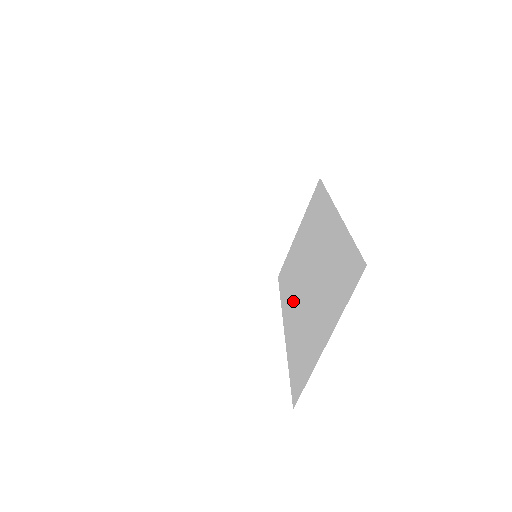
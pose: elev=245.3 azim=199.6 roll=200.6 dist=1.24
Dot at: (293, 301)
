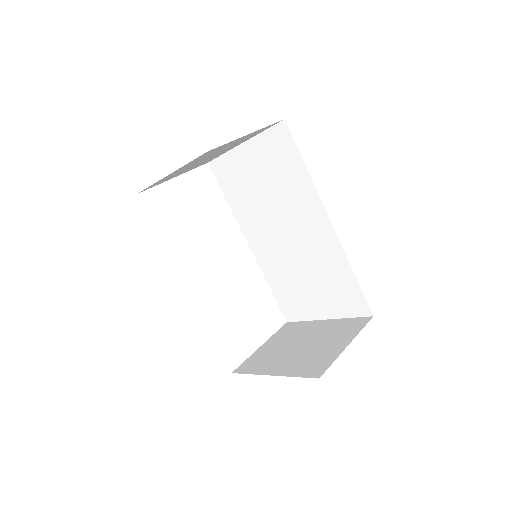
Dot at: (261, 236)
